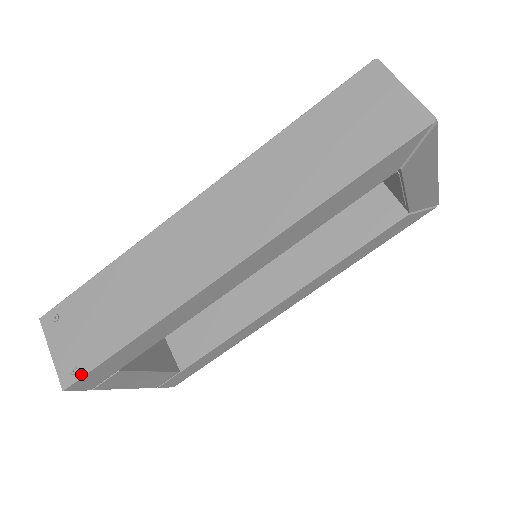
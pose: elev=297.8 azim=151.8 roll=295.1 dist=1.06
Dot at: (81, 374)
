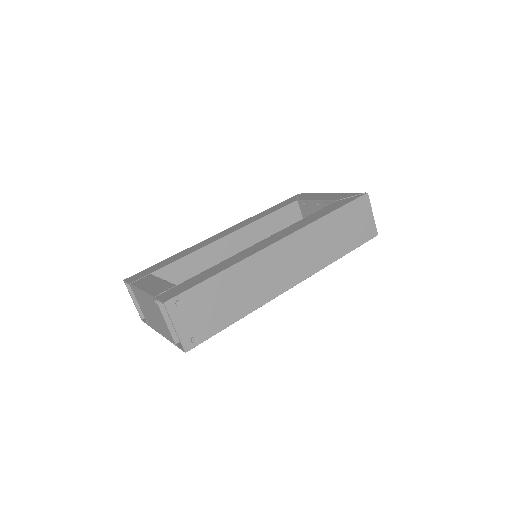
Dot at: (200, 342)
